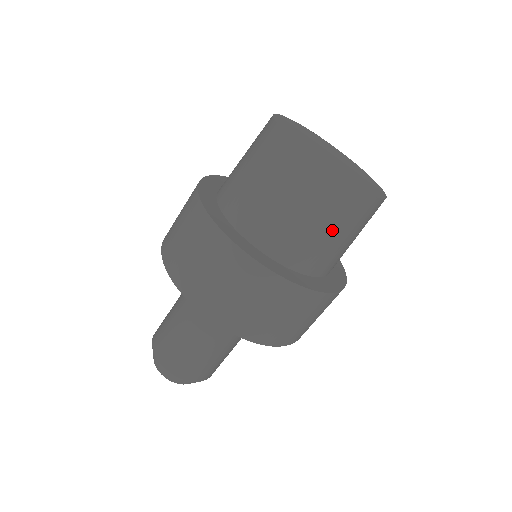
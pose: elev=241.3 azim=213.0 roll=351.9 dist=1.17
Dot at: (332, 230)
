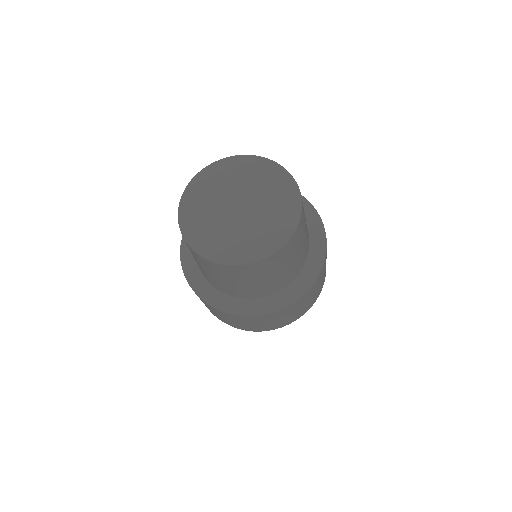
Dot at: (242, 282)
